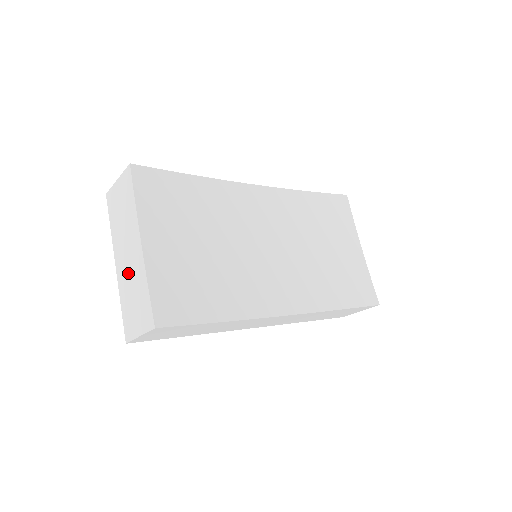
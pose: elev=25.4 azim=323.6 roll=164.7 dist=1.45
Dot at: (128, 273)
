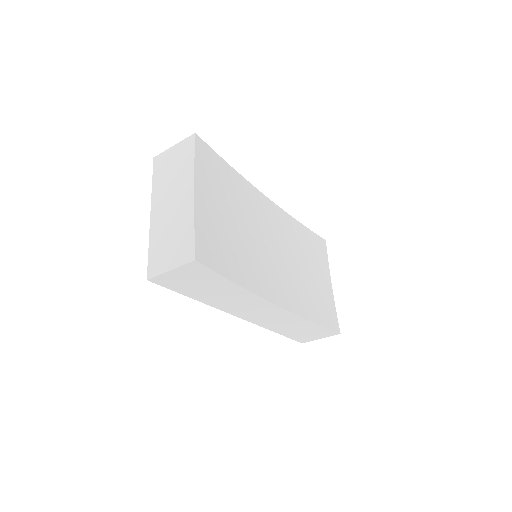
Dot at: (168, 219)
